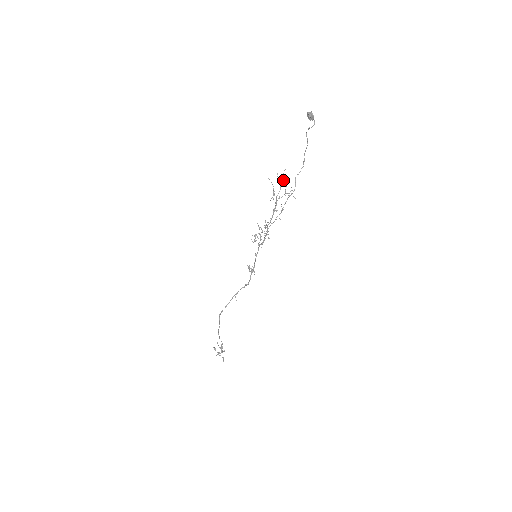
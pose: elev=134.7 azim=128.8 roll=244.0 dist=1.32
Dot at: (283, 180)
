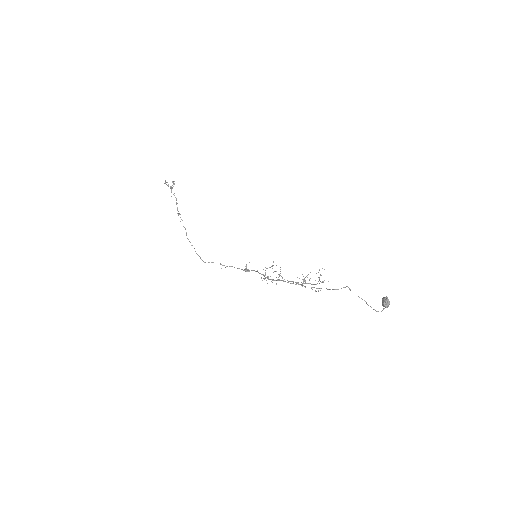
Dot at: (321, 275)
